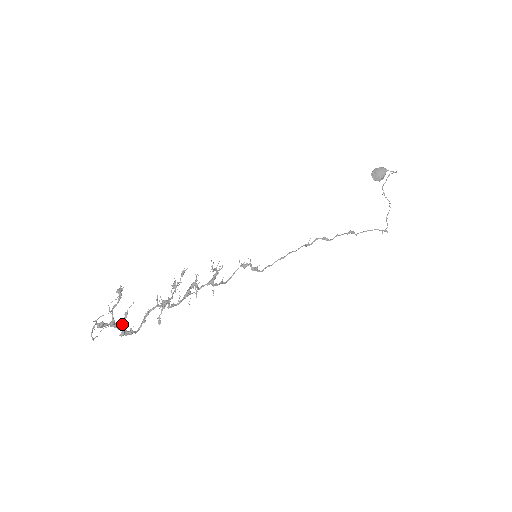
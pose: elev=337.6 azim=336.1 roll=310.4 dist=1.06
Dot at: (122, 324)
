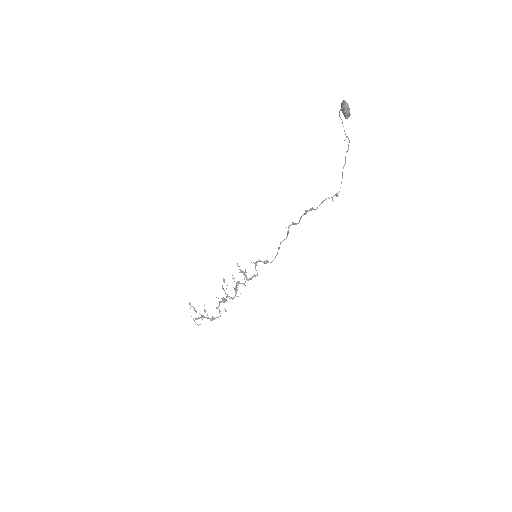
Dot at: occluded
